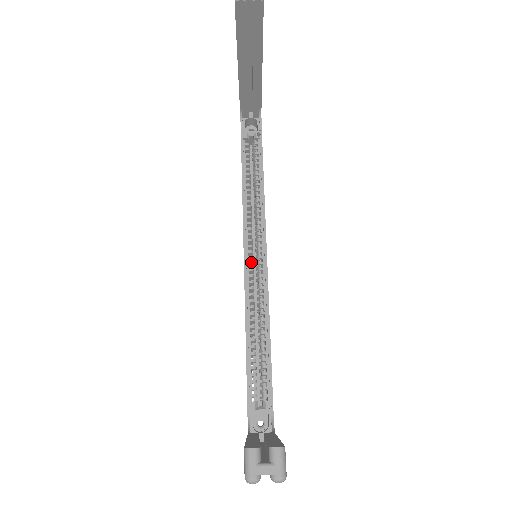
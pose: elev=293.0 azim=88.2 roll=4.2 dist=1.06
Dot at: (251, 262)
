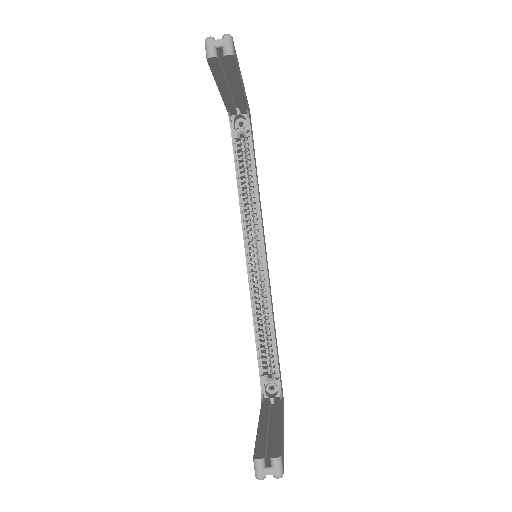
Dot at: (252, 261)
